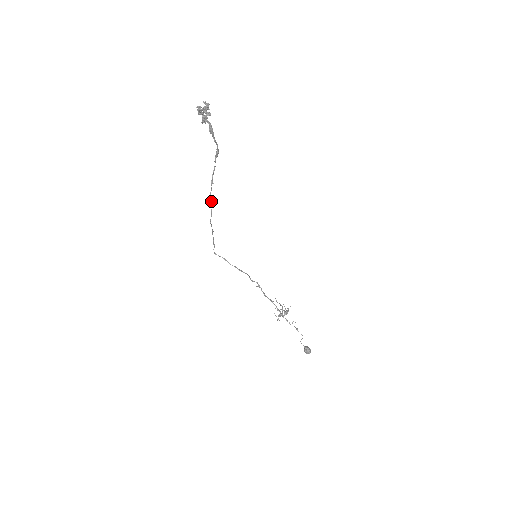
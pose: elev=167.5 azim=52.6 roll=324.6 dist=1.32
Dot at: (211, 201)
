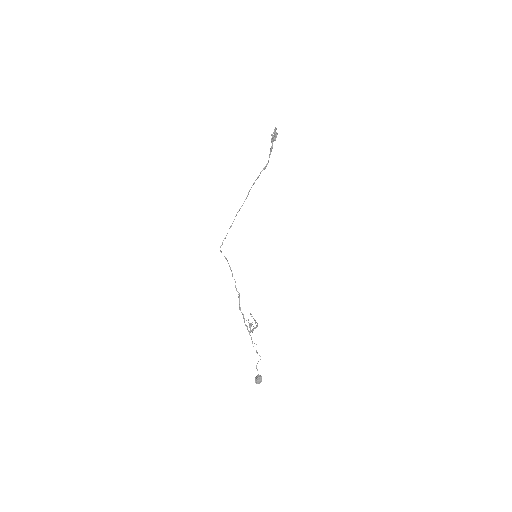
Dot at: occluded
